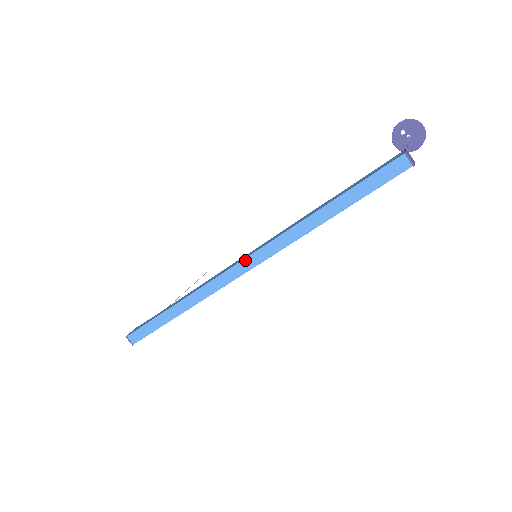
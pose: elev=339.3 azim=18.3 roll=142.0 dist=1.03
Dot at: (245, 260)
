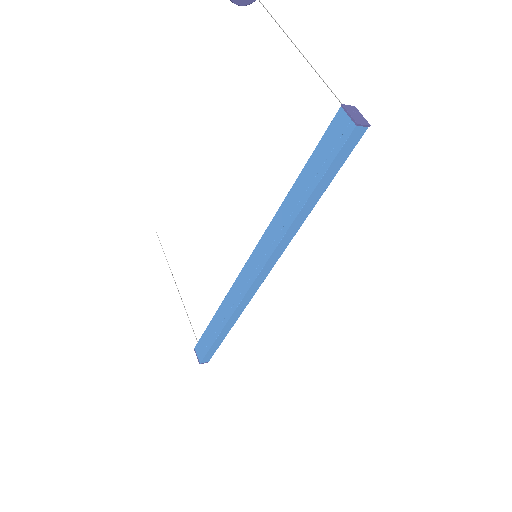
Dot at: (260, 274)
